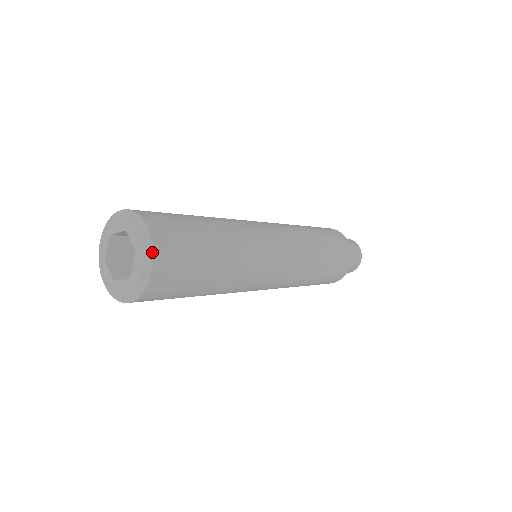
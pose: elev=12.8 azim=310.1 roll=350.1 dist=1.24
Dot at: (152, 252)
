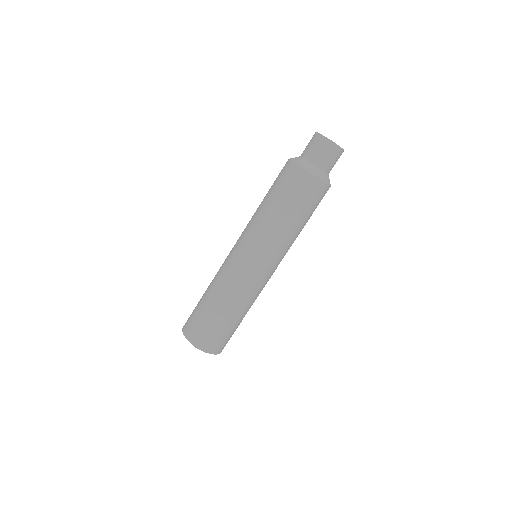
Dot at: occluded
